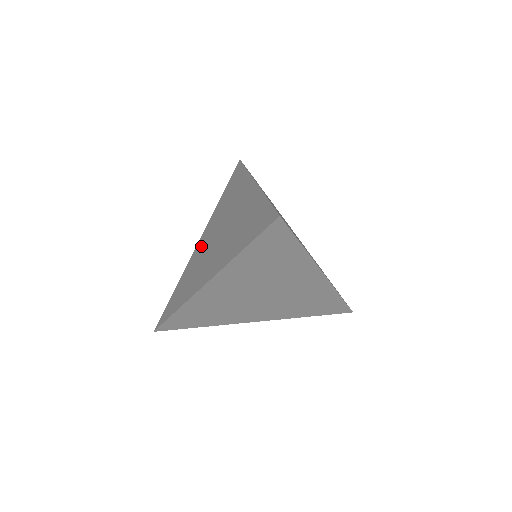
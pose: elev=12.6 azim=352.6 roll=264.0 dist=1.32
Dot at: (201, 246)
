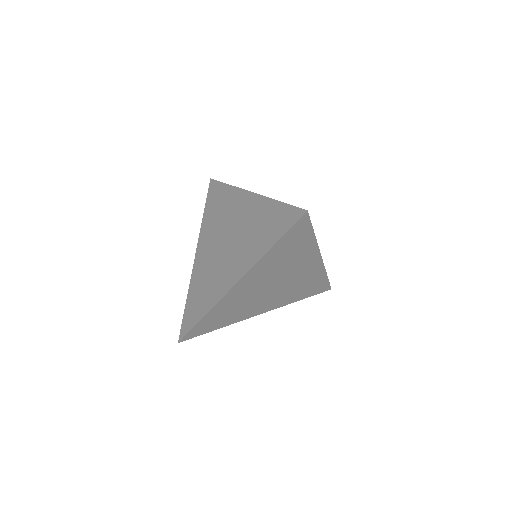
Dot at: (203, 258)
